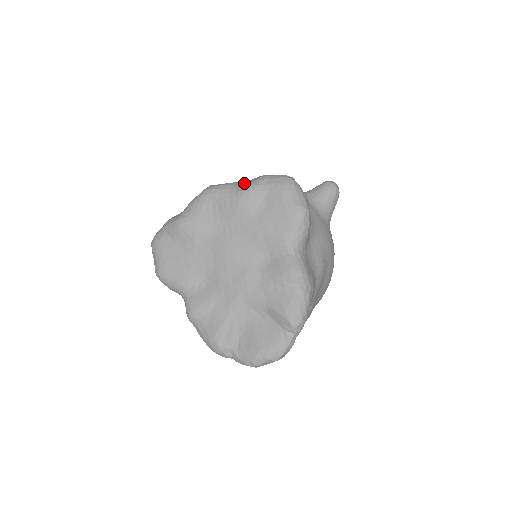
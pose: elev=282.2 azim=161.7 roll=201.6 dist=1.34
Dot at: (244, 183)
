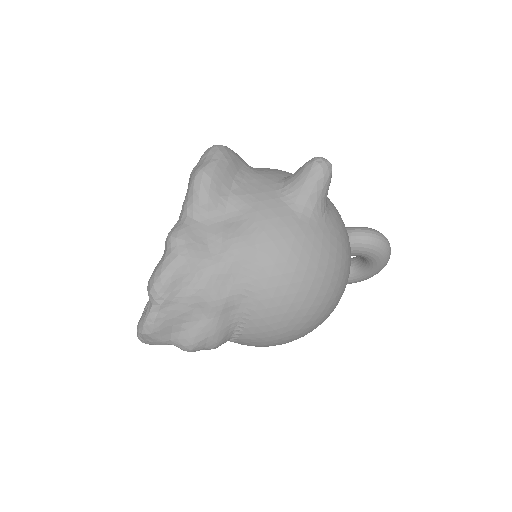
Dot at: occluded
